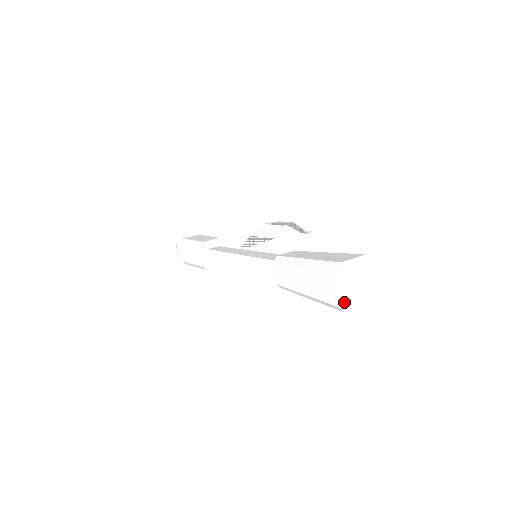
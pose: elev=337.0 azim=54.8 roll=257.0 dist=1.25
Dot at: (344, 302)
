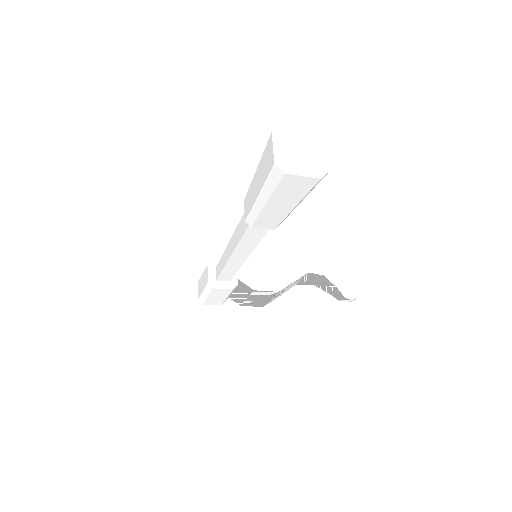
Dot at: (282, 162)
